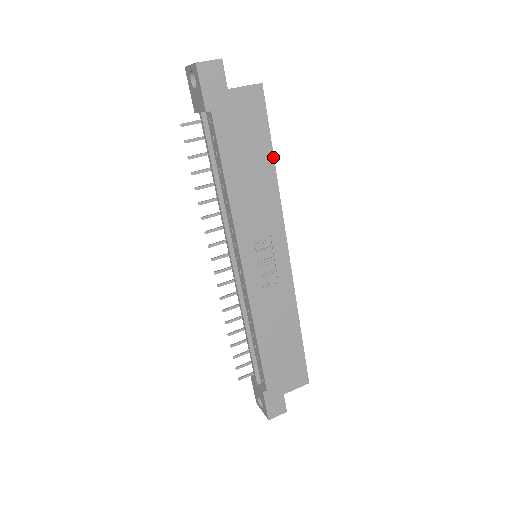
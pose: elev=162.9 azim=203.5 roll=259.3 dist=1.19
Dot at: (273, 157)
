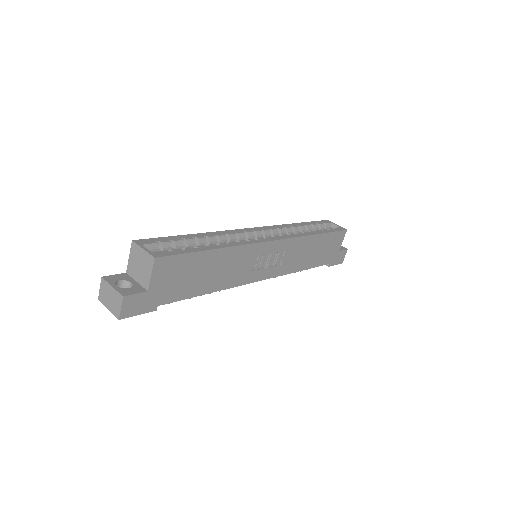
Dot at: (211, 250)
